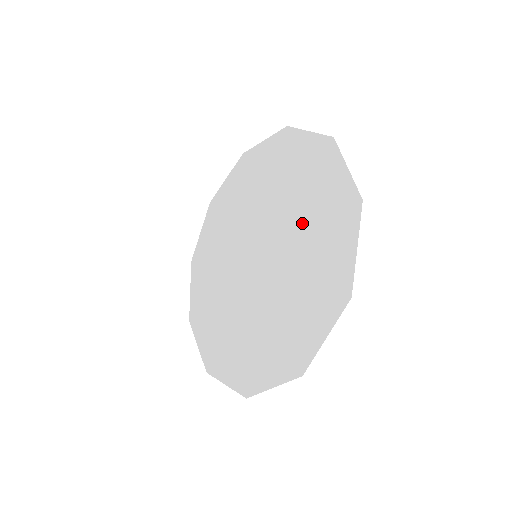
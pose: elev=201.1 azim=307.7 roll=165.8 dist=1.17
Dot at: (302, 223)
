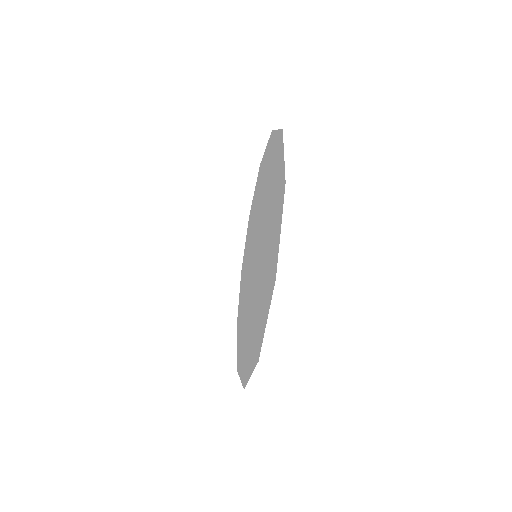
Dot at: (267, 194)
